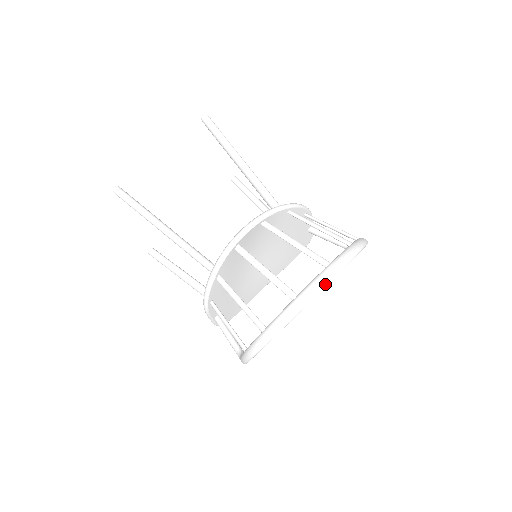
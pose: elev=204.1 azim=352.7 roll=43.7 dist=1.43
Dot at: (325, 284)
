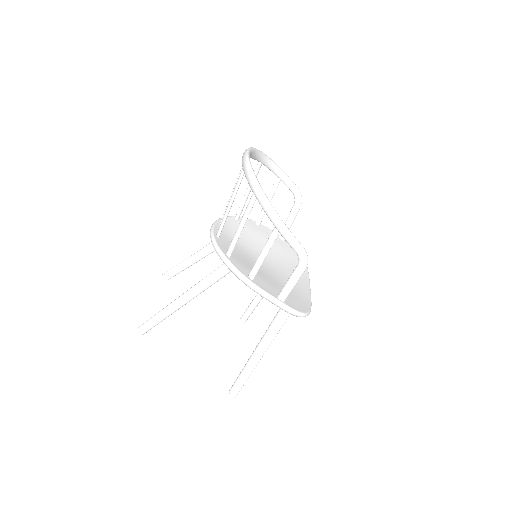
Dot at: (247, 150)
